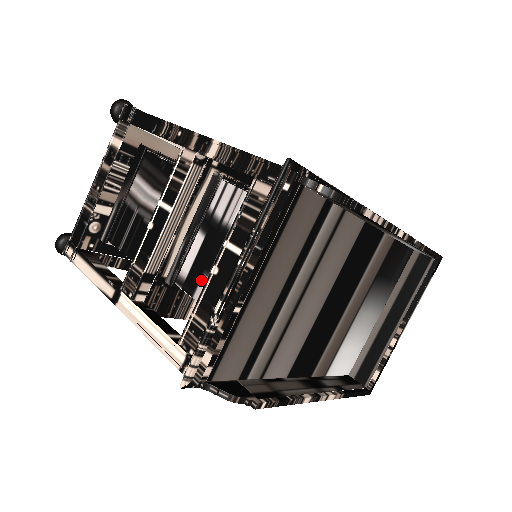
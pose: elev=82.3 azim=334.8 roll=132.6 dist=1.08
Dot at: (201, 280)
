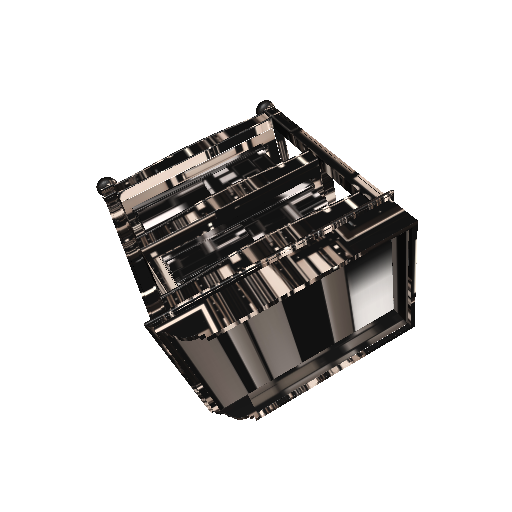
Dot at: occluded
